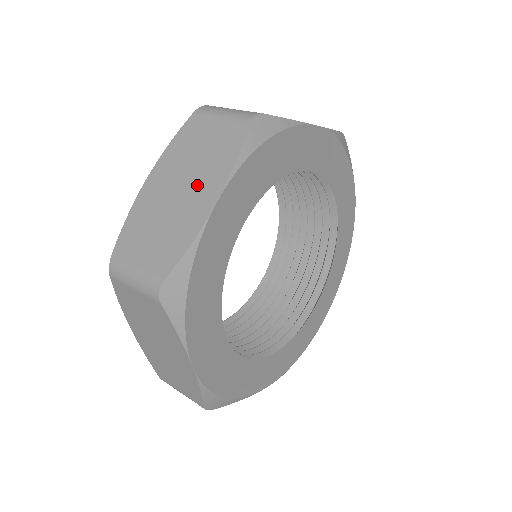
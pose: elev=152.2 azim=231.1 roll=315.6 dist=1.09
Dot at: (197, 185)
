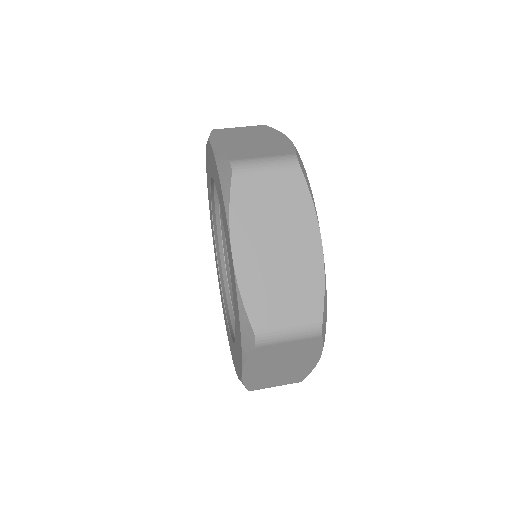
Dot at: (262, 137)
